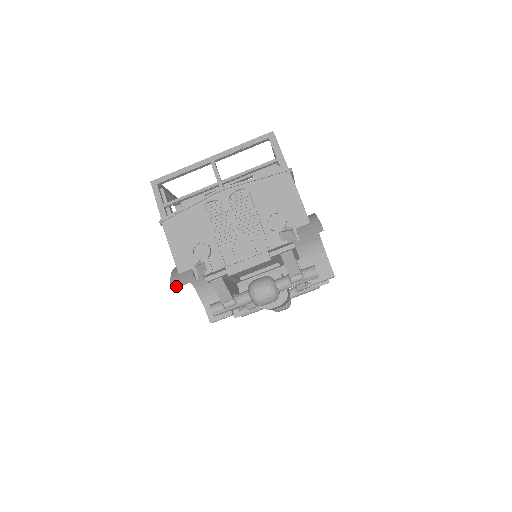
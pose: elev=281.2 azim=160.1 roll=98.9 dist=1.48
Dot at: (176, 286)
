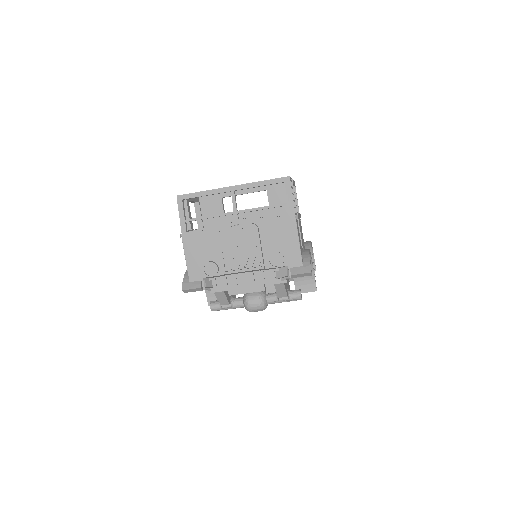
Dot at: (186, 292)
